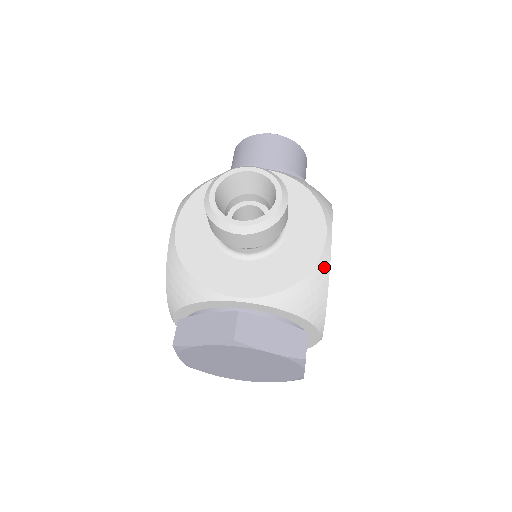
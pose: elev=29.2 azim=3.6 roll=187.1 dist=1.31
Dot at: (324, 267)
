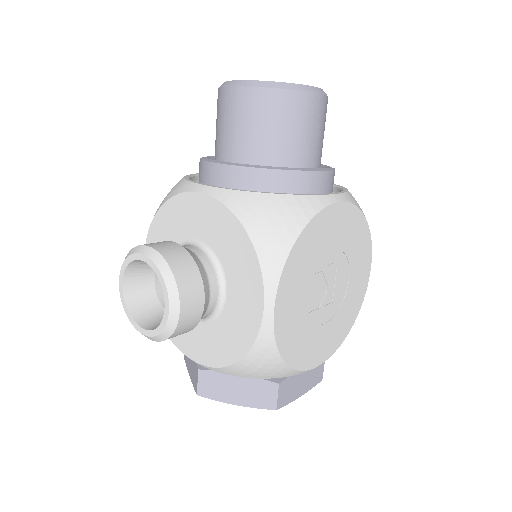
Dot at: (266, 346)
